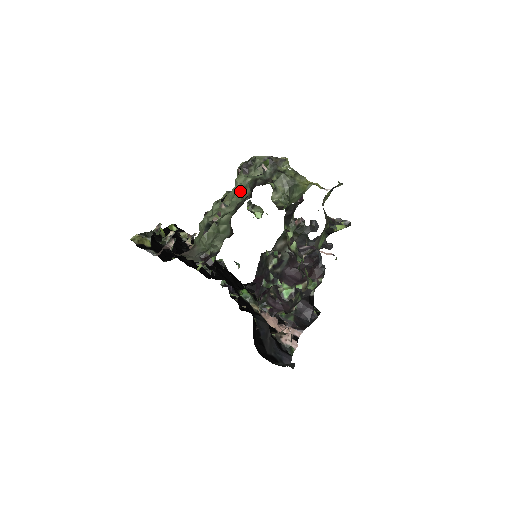
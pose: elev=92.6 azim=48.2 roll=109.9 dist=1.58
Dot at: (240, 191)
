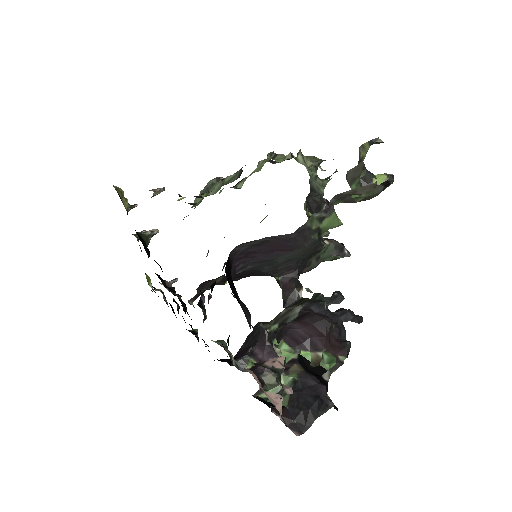
Dot at: (261, 166)
